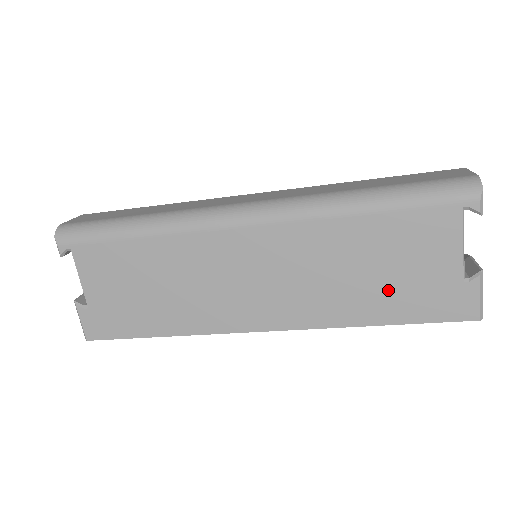
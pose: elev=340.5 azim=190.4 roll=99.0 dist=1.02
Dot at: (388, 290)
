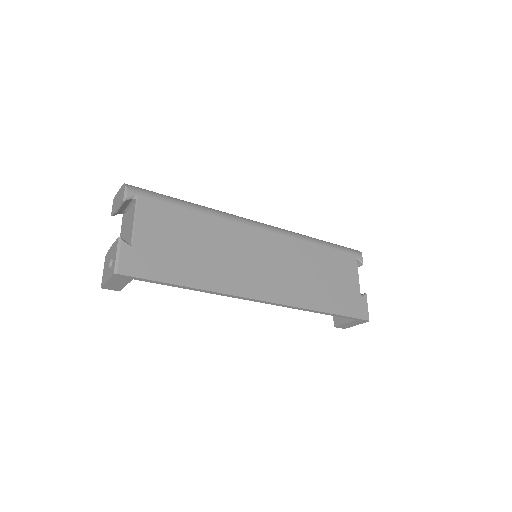
Dot at: (330, 291)
